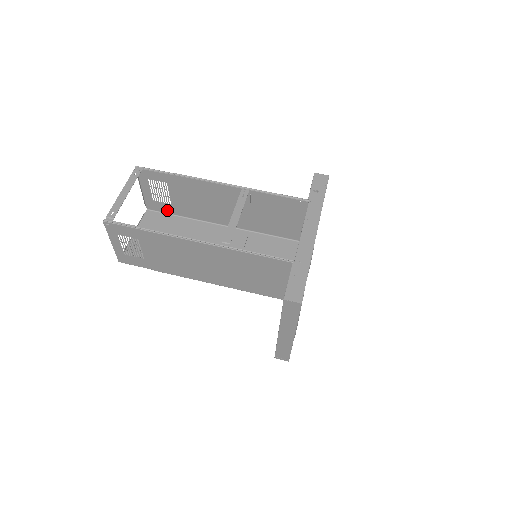
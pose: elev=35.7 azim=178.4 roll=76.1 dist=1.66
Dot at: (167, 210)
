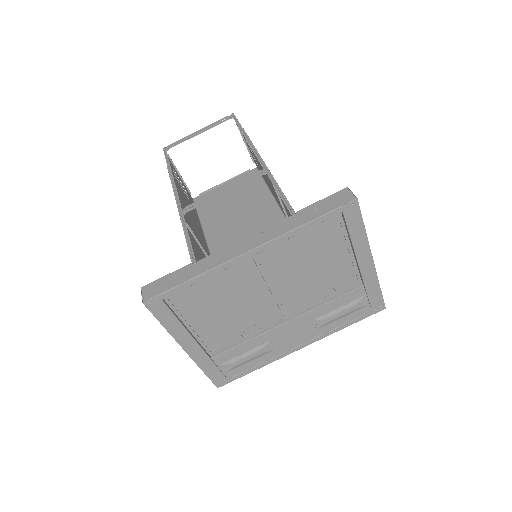
Dot at: occluded
